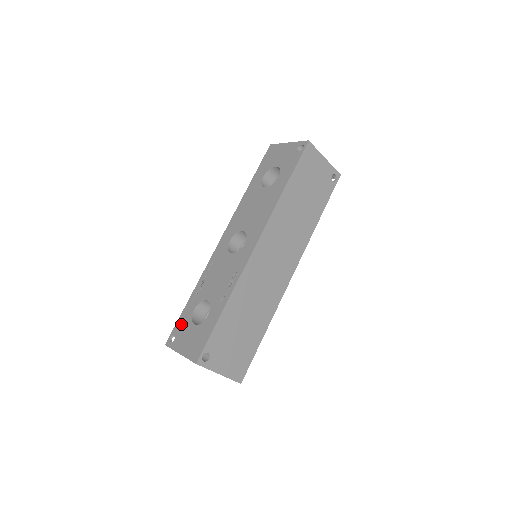
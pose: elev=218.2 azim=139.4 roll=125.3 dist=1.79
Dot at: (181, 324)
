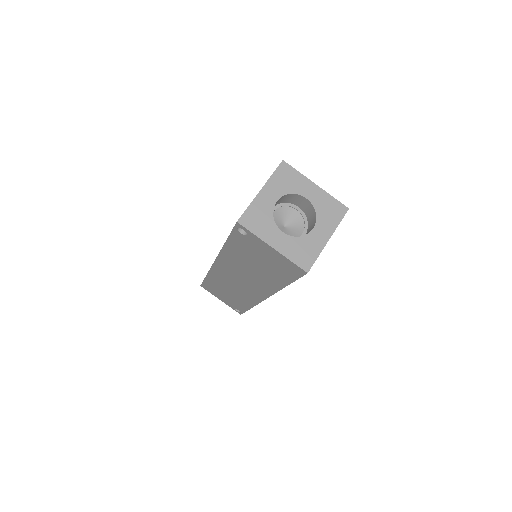
Dot at: occluded
